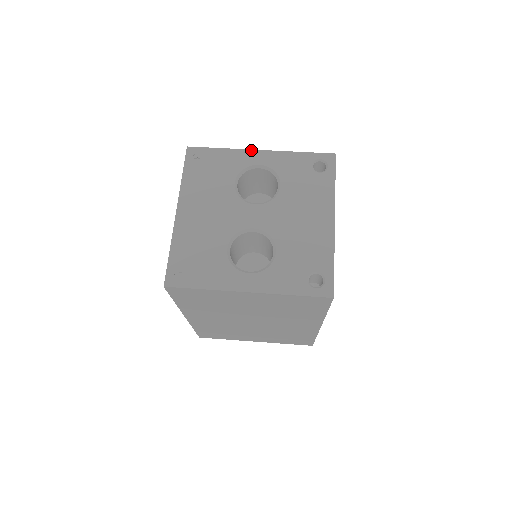
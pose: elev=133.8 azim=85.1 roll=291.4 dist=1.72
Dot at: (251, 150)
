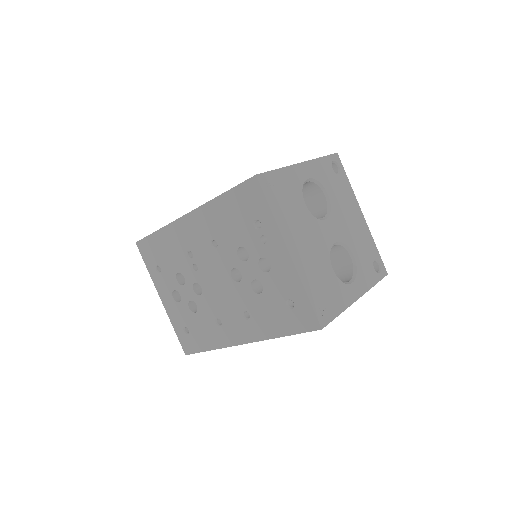
Dot at: (297, 164)
